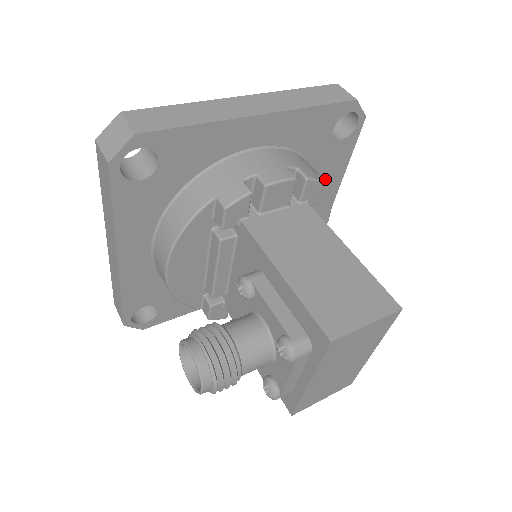
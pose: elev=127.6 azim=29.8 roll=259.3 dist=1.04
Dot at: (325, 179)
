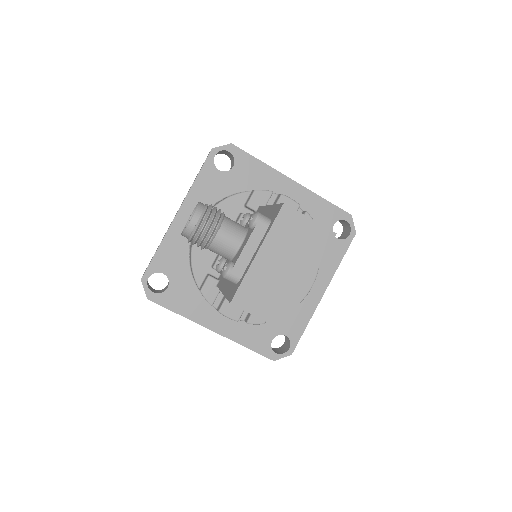
Dot at: (320, 265)
